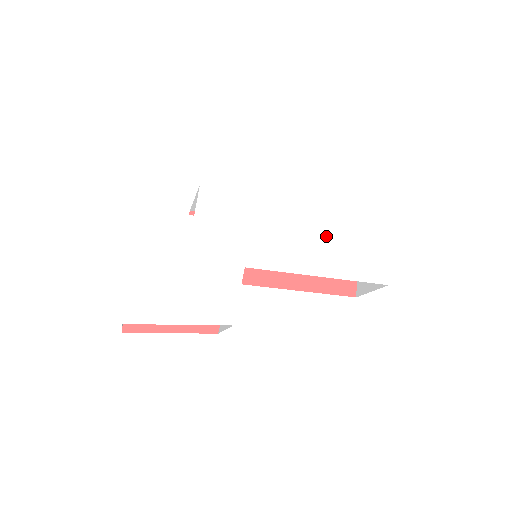
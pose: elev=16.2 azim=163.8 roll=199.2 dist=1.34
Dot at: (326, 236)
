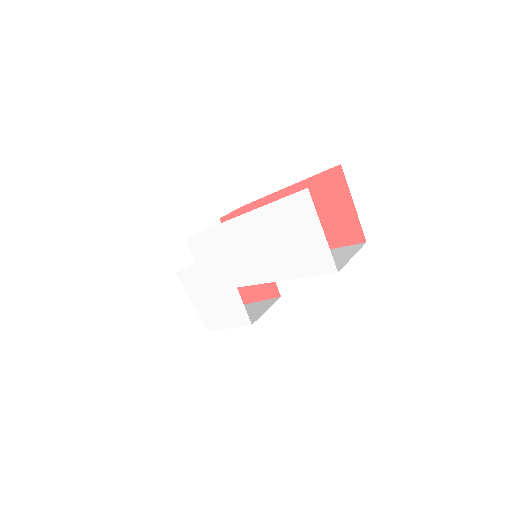
Dot at: (270, 246)
